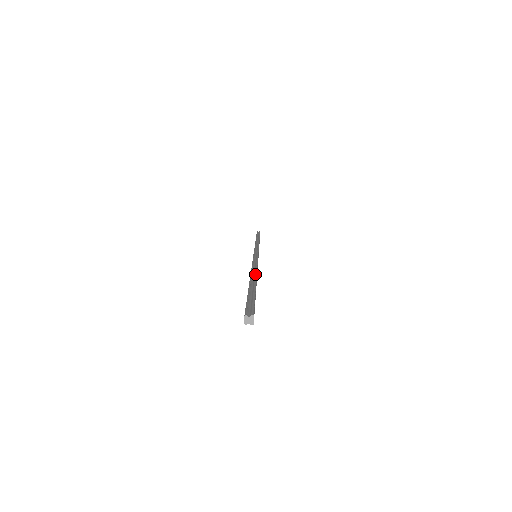
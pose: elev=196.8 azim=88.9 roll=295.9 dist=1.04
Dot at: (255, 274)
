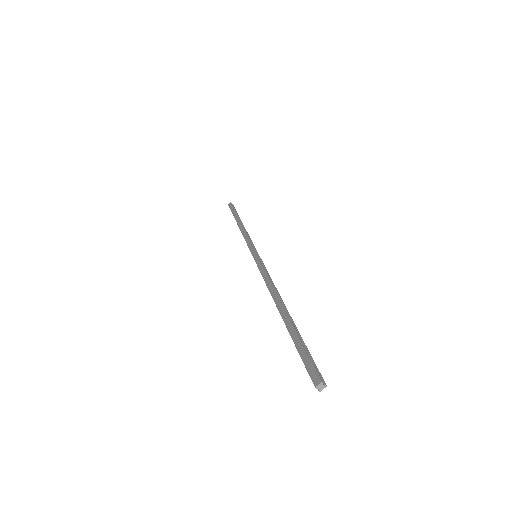
Dot at: (283, 302)
